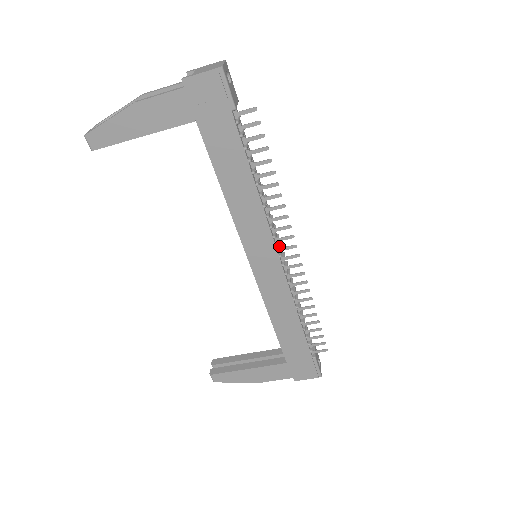
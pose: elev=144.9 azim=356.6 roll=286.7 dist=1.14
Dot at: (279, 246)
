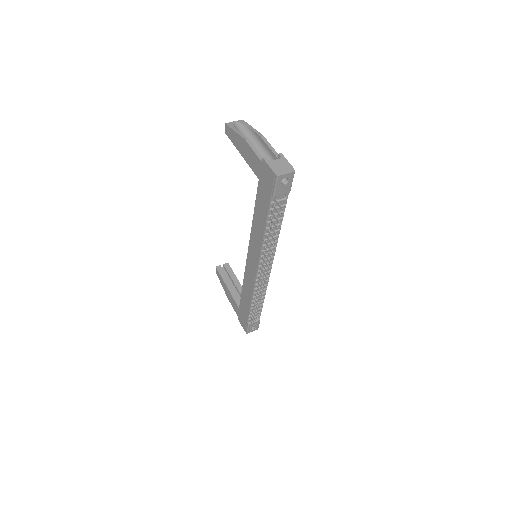
Dot at: occluded
